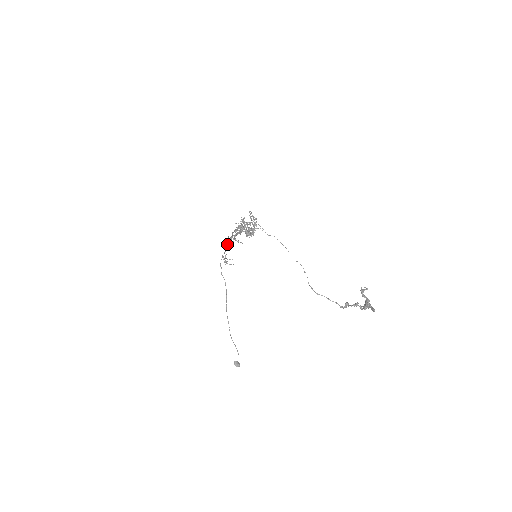
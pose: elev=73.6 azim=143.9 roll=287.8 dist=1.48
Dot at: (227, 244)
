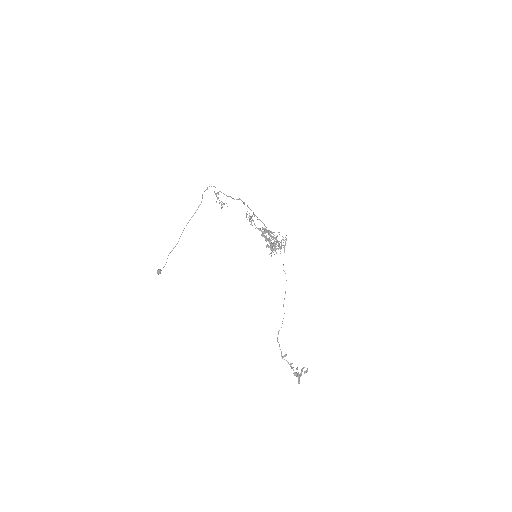
Dot at: occluded
